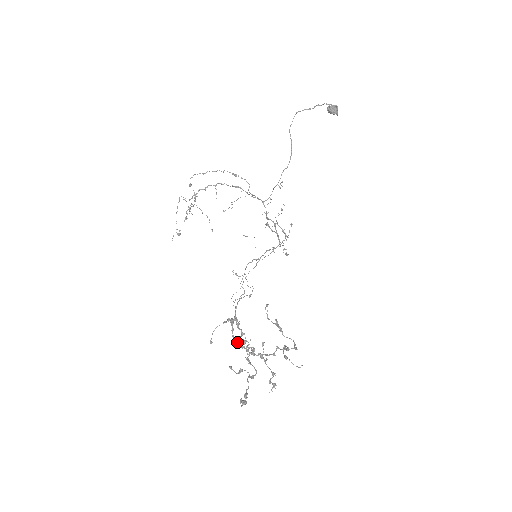
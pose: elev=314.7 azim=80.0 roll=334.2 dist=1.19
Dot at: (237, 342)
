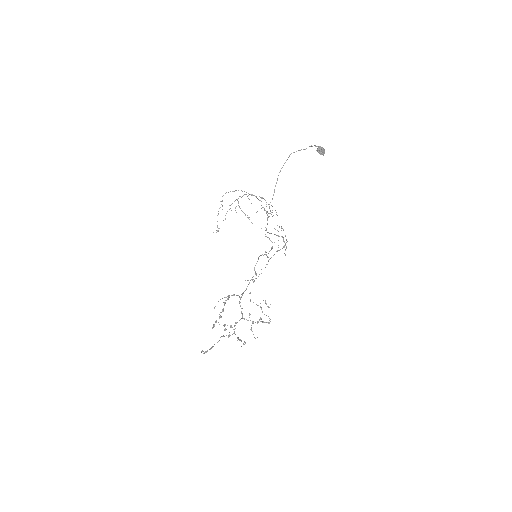
Dot at: (241, 308)
